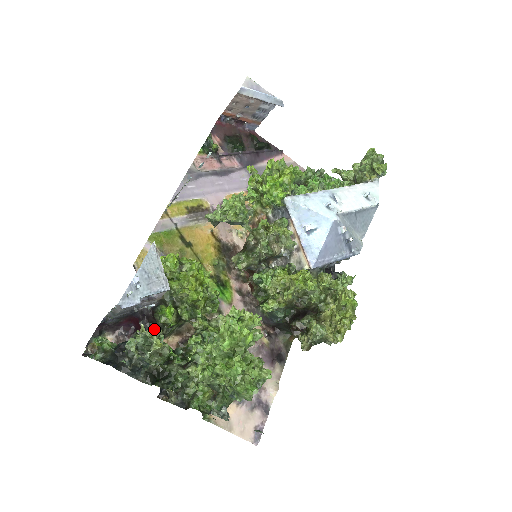
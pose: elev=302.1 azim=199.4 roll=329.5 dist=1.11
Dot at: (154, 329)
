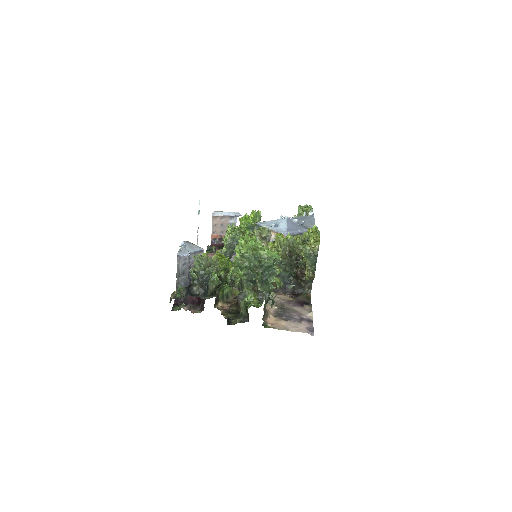
Dot at: occluded
